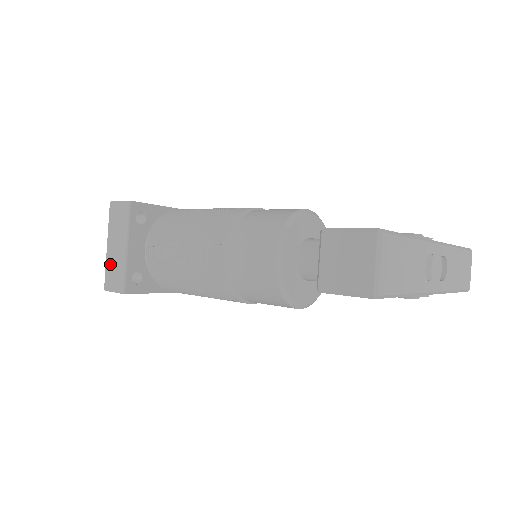
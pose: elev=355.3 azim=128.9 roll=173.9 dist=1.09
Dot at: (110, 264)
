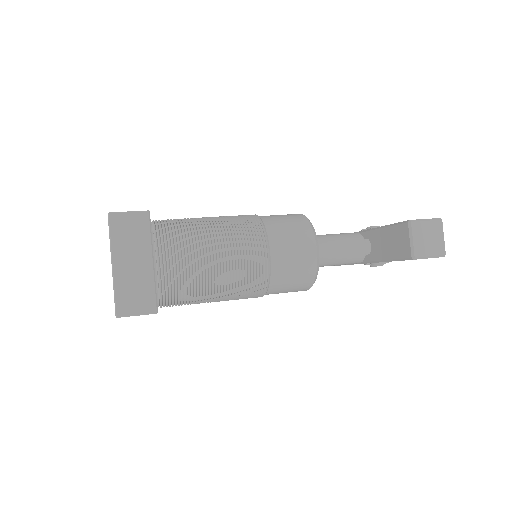
Dot at: (124, 285)
